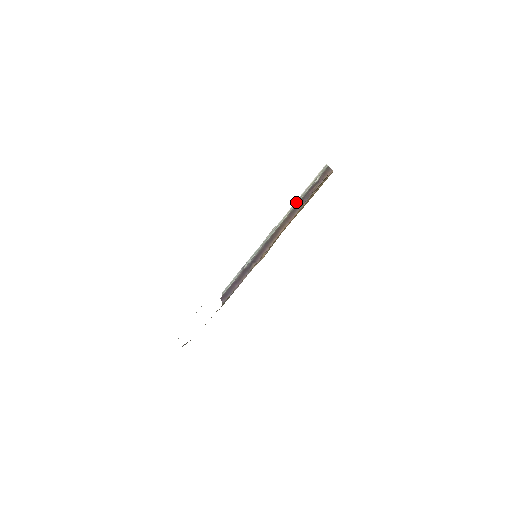
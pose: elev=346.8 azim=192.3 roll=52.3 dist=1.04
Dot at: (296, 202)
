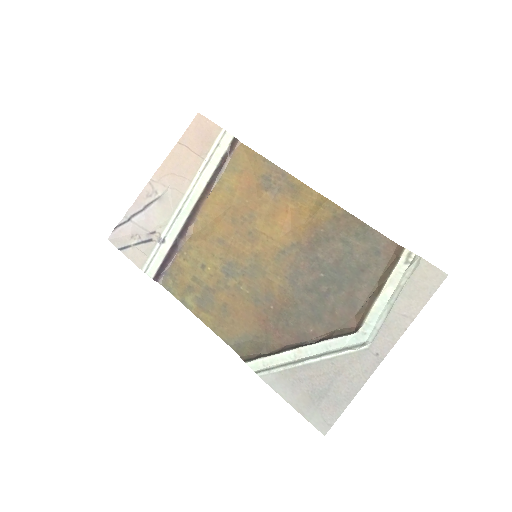
Dot at: (203, 170)
